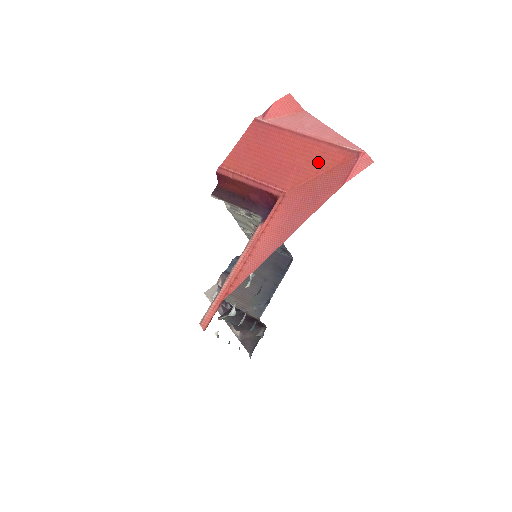
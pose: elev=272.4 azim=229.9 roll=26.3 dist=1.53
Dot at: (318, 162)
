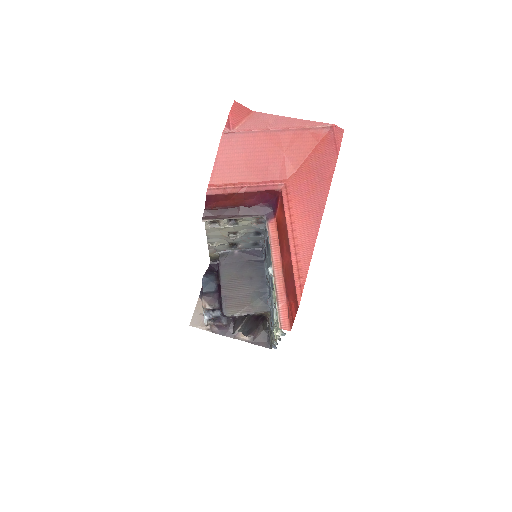
Dot at: (301, 147)
